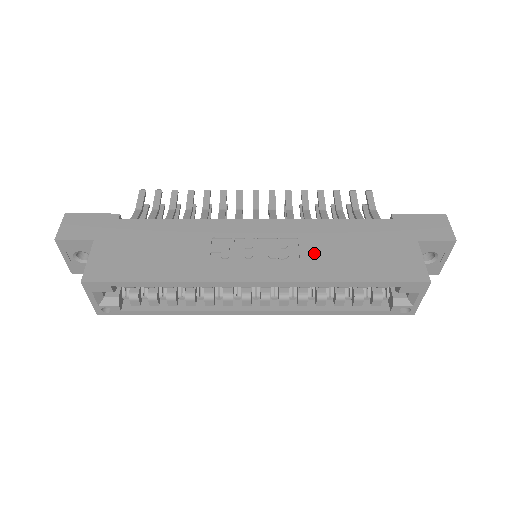
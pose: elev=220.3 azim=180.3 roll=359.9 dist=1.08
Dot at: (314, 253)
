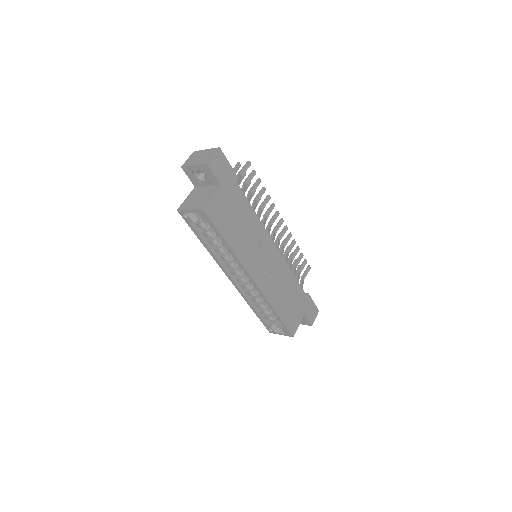
Dot at: (278, 287)
